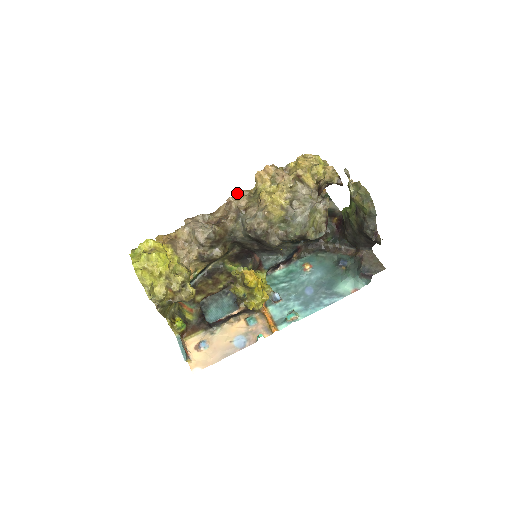
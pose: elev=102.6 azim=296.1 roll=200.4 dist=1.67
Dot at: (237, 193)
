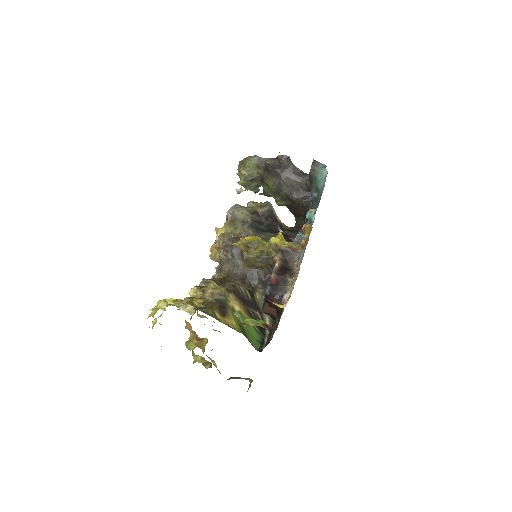
Dot at: occluded
